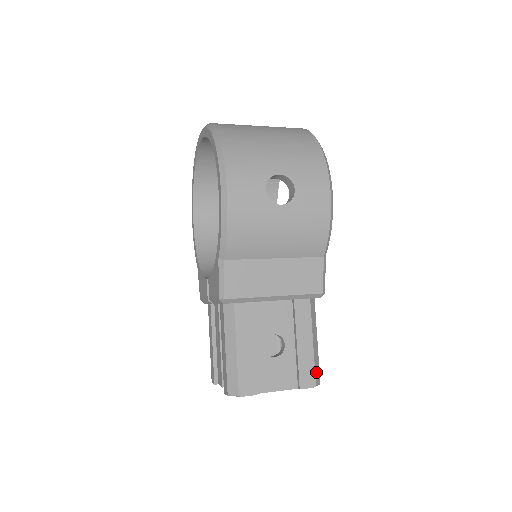
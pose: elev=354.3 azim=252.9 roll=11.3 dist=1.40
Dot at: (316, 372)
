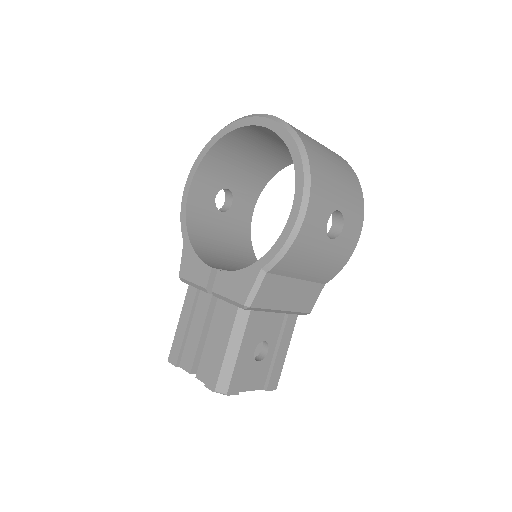
Dot at: (279, 377)
